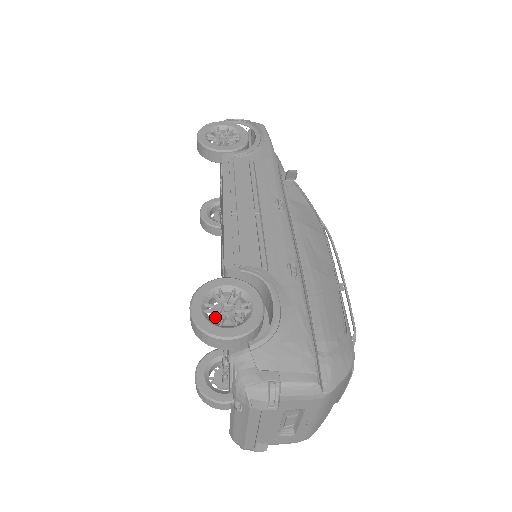
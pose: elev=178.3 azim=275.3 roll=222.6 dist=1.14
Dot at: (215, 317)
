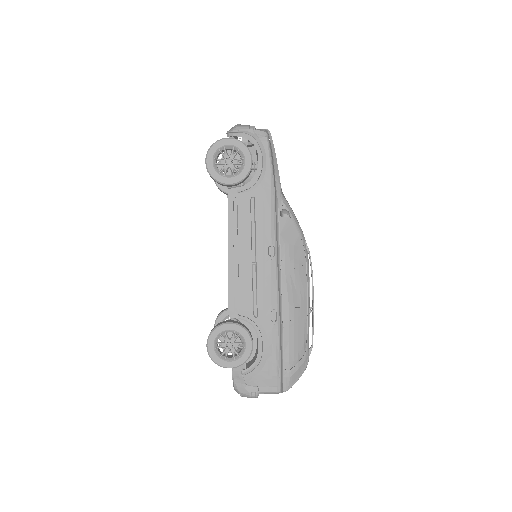
Dot at: (222, 347)
